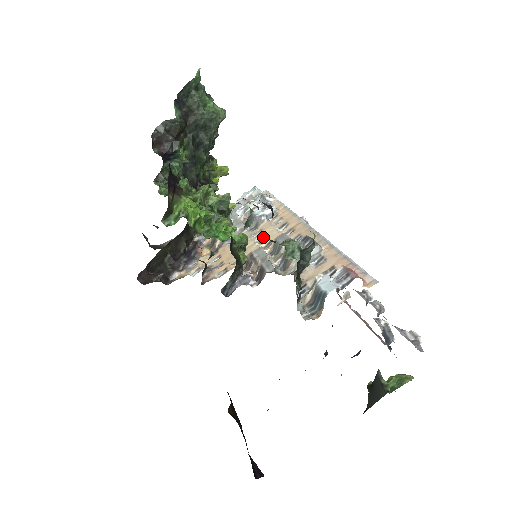
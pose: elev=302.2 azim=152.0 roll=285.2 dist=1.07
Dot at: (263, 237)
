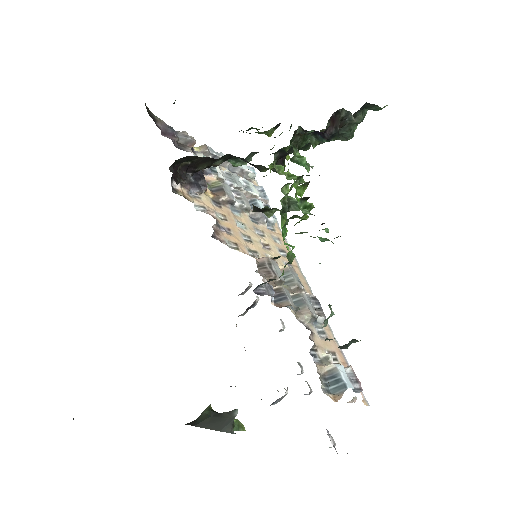
Dot at: (266, 243)
